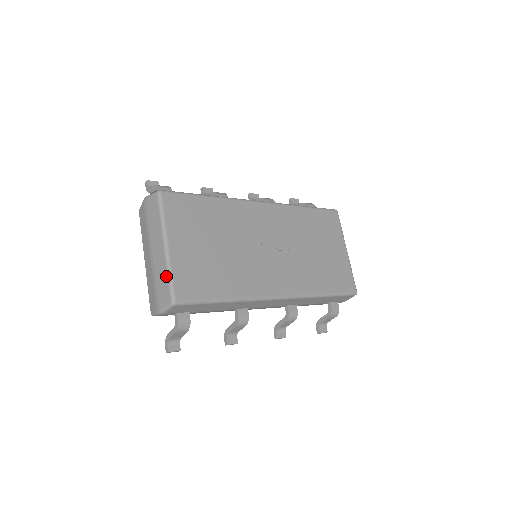
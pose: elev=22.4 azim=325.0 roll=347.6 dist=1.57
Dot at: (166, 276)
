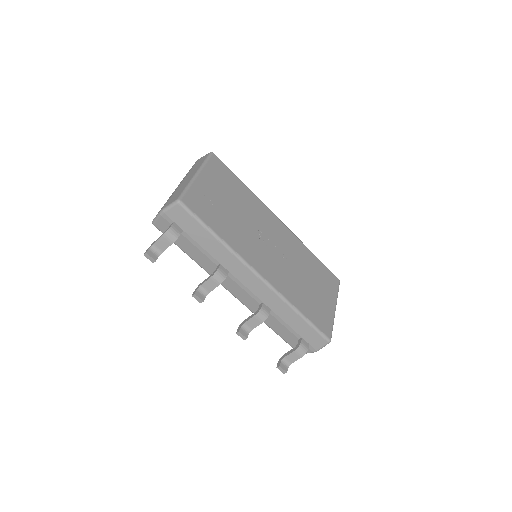
Dot at: (184, 188)
